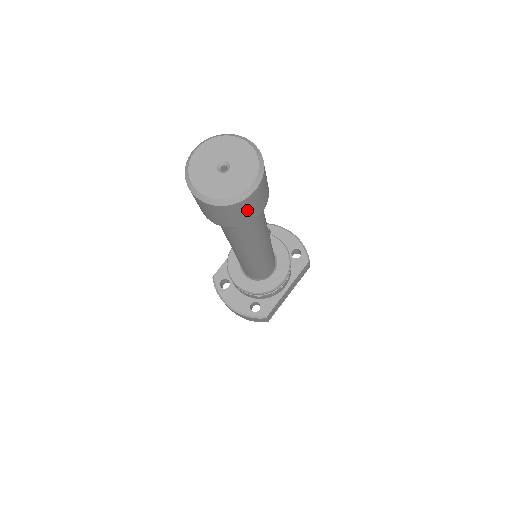
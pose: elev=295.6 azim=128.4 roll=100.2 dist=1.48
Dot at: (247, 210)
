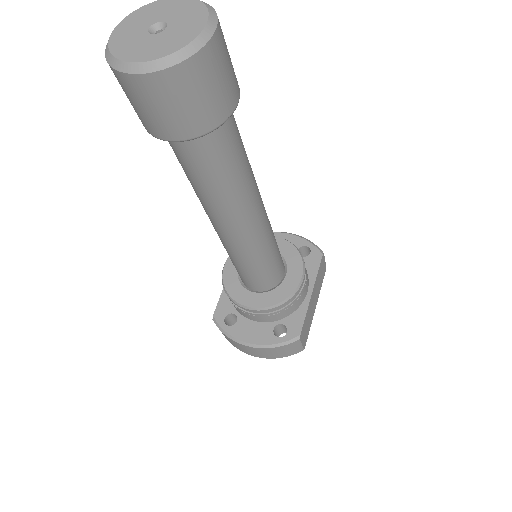
Dot at: (213, 82)
